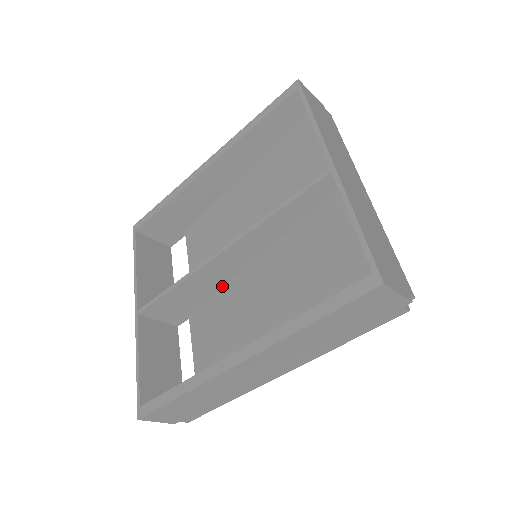
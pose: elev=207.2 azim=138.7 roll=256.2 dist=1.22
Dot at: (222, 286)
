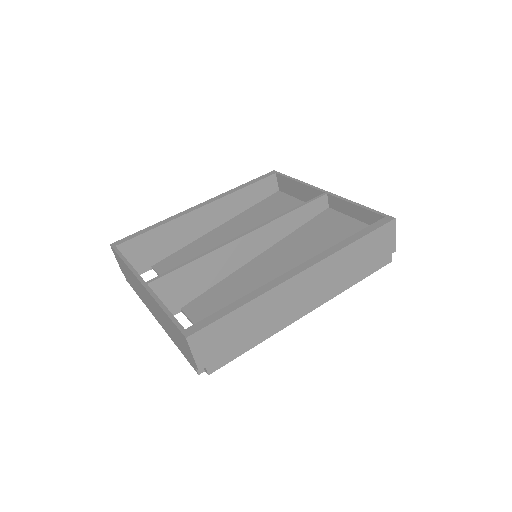
Dot at: (225, 277)
